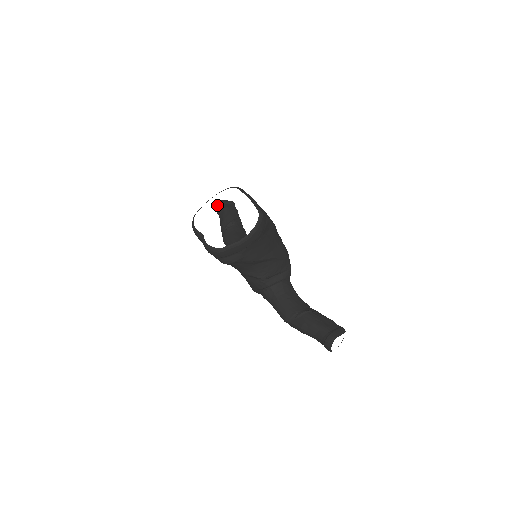
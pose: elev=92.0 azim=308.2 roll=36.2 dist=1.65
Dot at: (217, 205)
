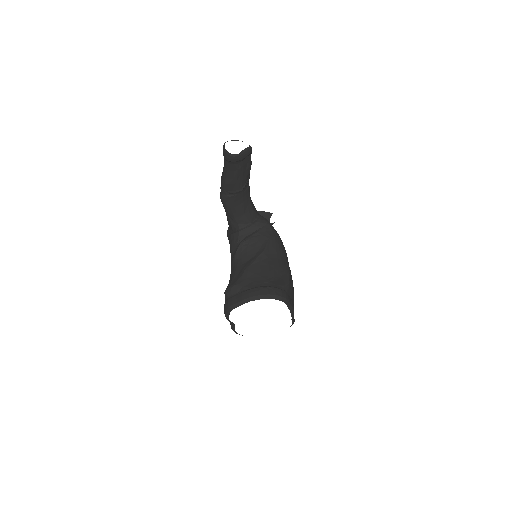
Dot at: (231, 161)
